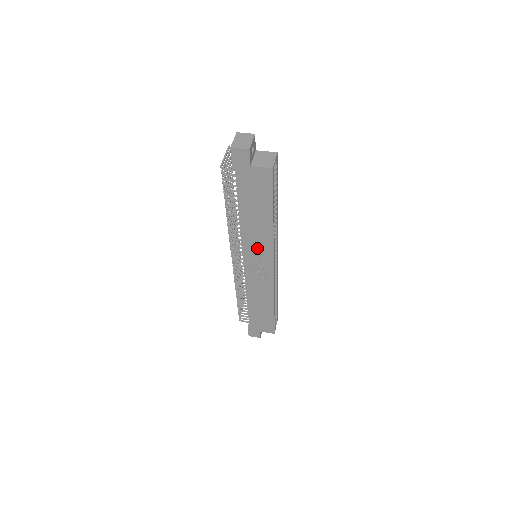
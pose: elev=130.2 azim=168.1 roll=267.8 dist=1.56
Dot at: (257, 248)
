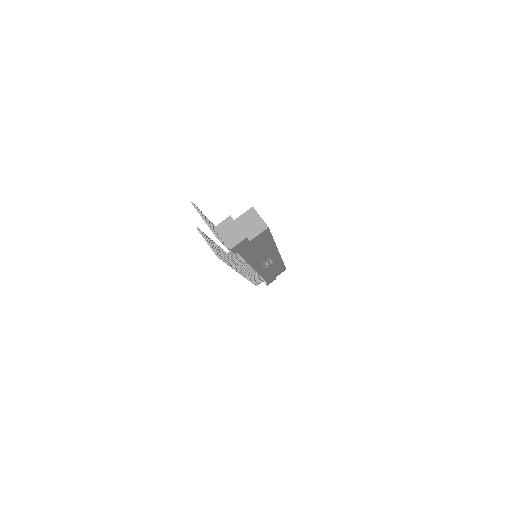
Dot at: (264, 259)
